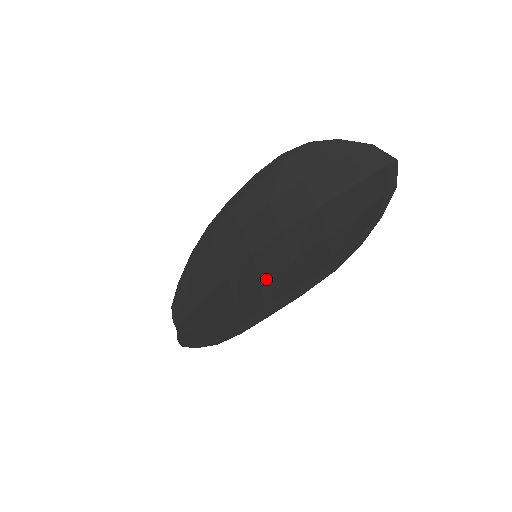
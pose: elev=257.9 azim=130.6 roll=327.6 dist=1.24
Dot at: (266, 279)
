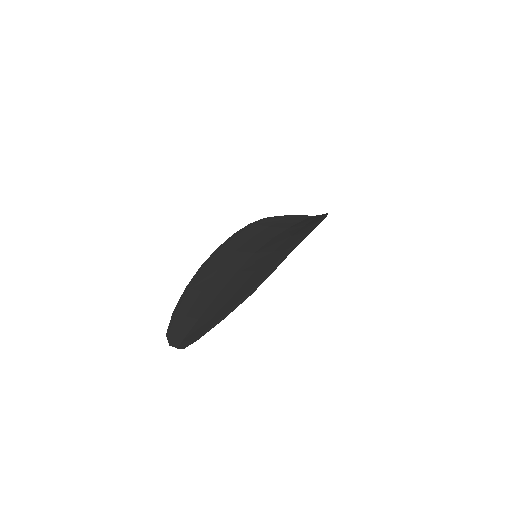
Dot at: (276, 248)
